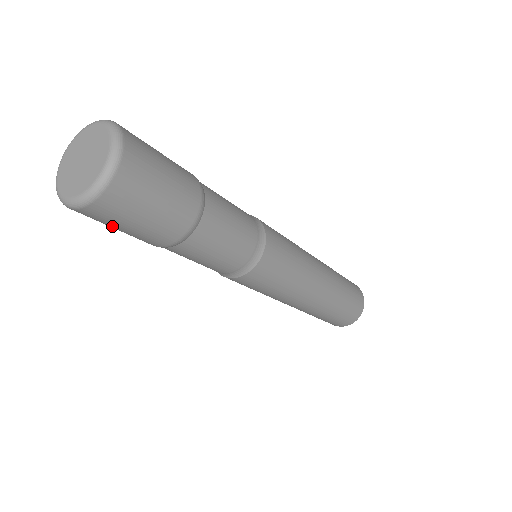
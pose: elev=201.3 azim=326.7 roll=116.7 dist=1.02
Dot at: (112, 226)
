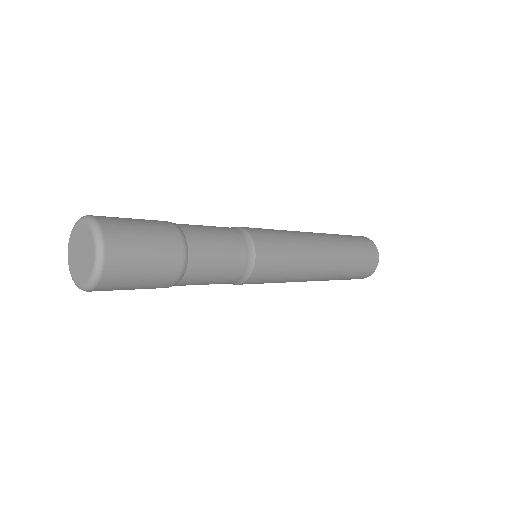
Dot at: occluded
